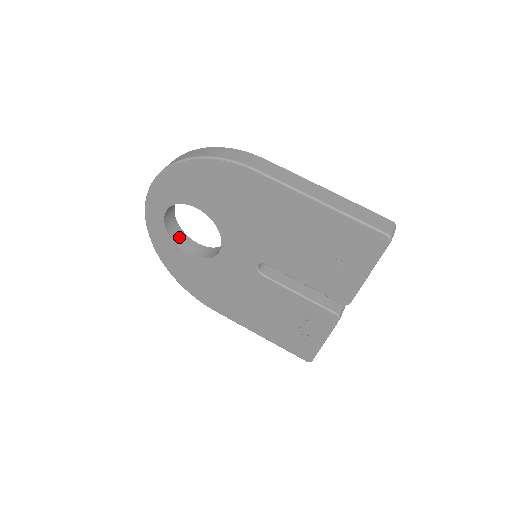
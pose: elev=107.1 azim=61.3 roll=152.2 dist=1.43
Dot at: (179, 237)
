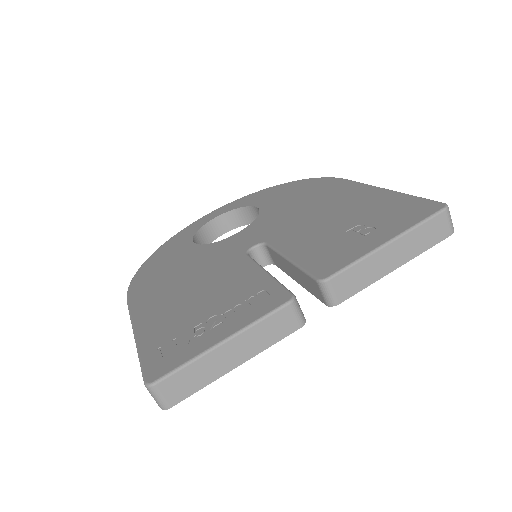
Dot at: (199, 243)
